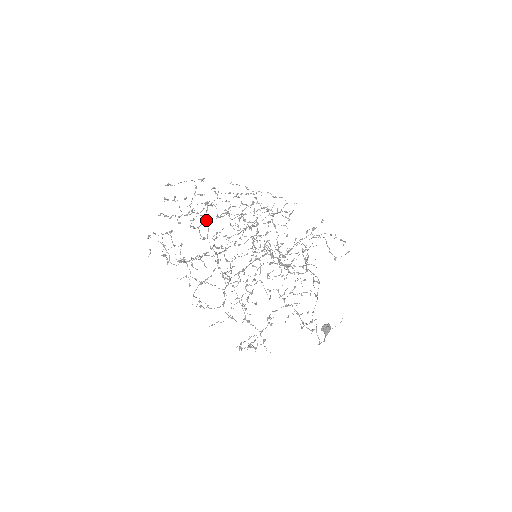
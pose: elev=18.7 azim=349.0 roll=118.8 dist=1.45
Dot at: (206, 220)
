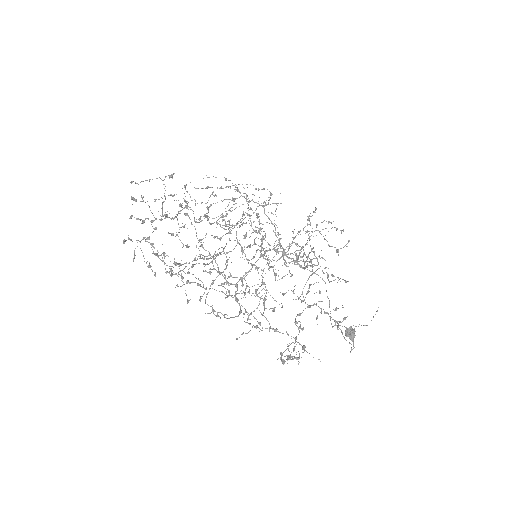
Dot at: (189, 218)
